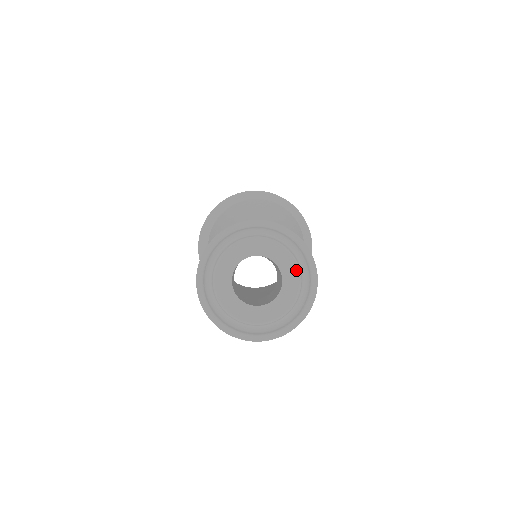
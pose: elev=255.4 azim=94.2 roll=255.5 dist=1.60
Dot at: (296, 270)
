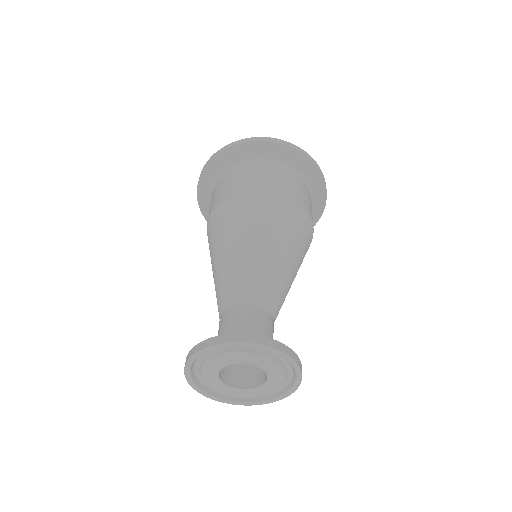
Dot at: (282, 378)
